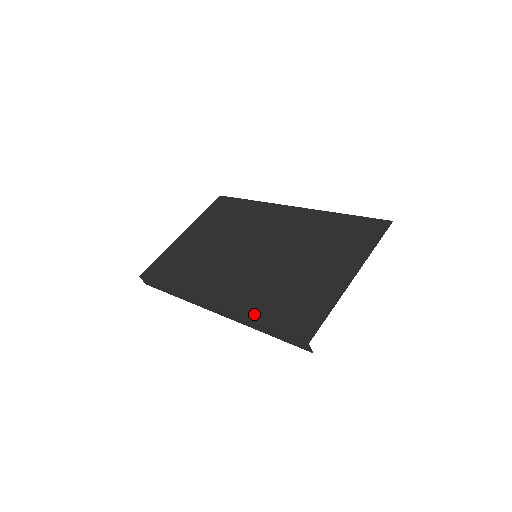
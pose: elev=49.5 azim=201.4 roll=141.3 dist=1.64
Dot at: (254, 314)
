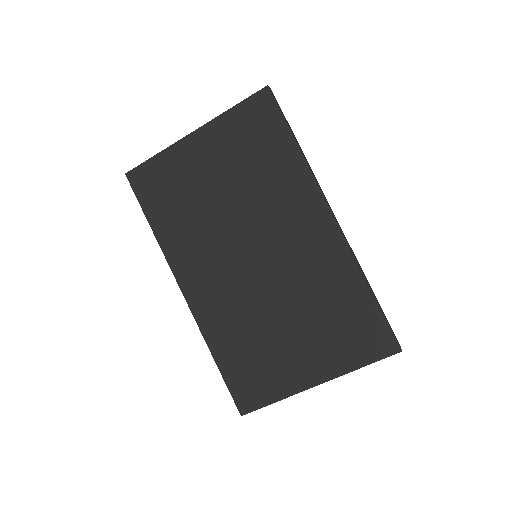
Dot at: (216, 346)
